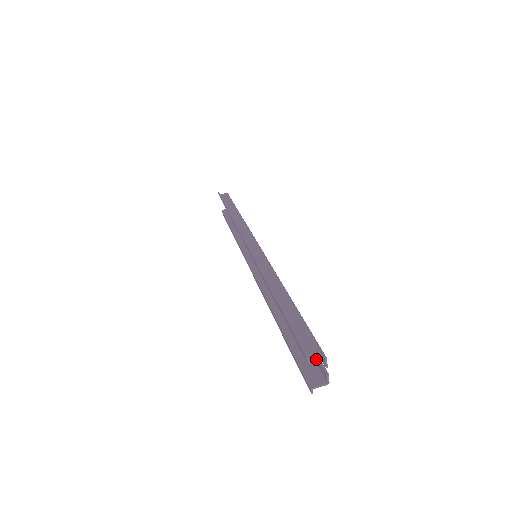
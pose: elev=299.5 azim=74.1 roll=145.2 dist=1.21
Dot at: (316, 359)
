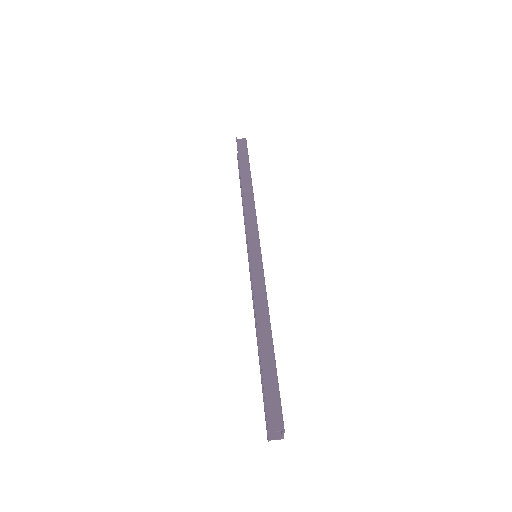
Dot at: (276, 431)
